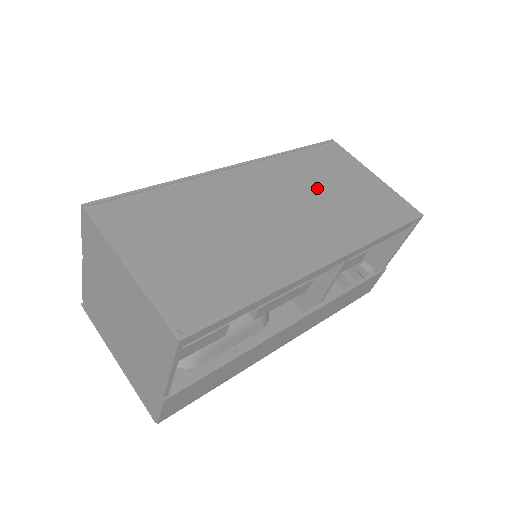
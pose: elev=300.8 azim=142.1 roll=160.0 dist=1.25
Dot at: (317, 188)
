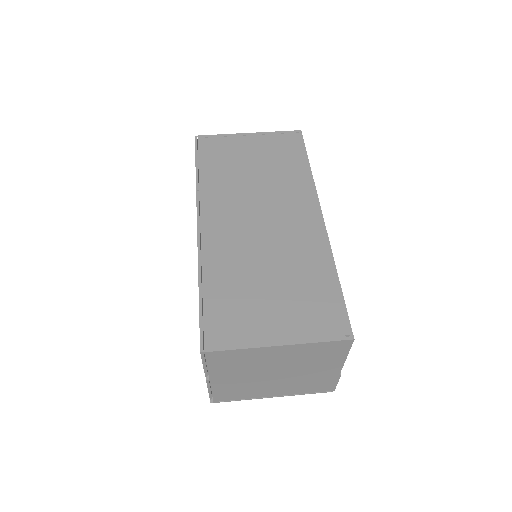
Dot at: (247, 180)
